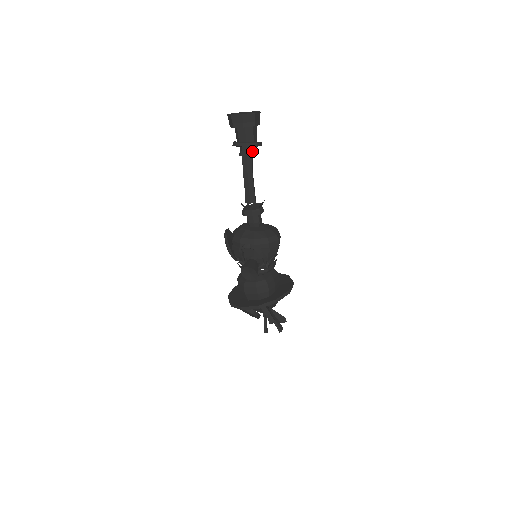
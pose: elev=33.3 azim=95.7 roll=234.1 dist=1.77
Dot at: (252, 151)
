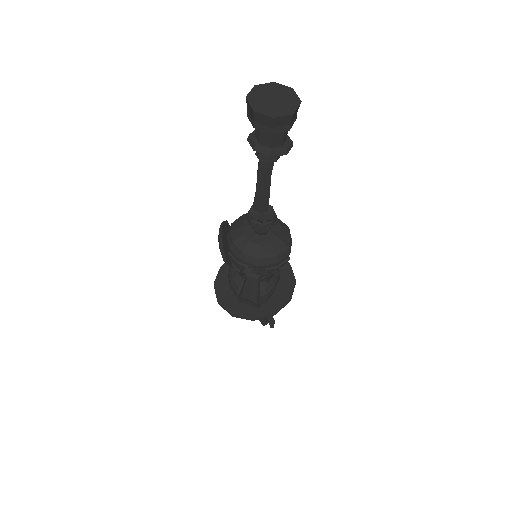
Dot at: occluded
